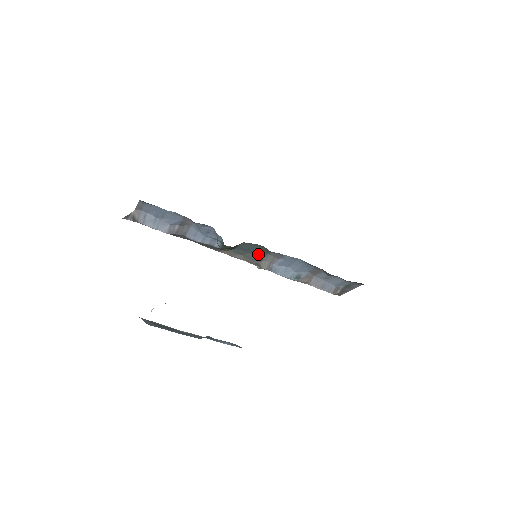
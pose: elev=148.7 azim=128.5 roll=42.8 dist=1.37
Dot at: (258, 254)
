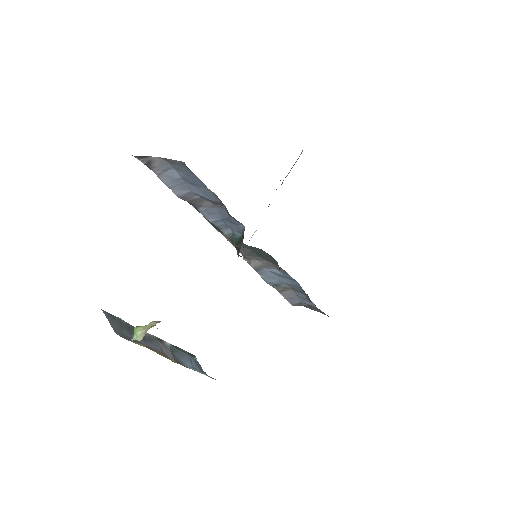
Dot at: (260, 256)
